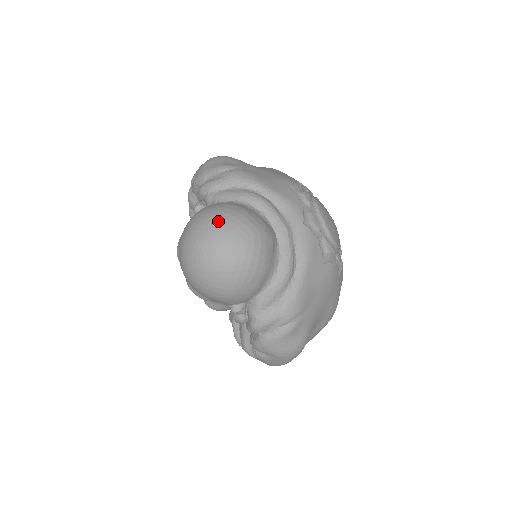
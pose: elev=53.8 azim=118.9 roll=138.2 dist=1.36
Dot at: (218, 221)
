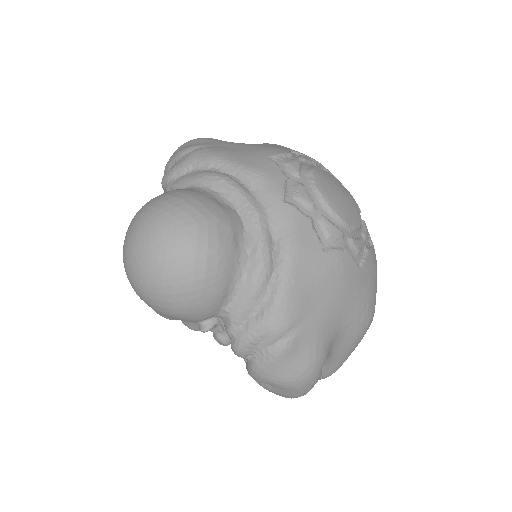
Dot at: (151, 213)
